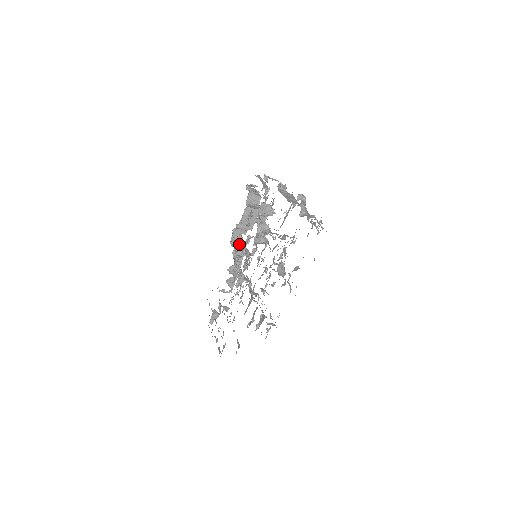
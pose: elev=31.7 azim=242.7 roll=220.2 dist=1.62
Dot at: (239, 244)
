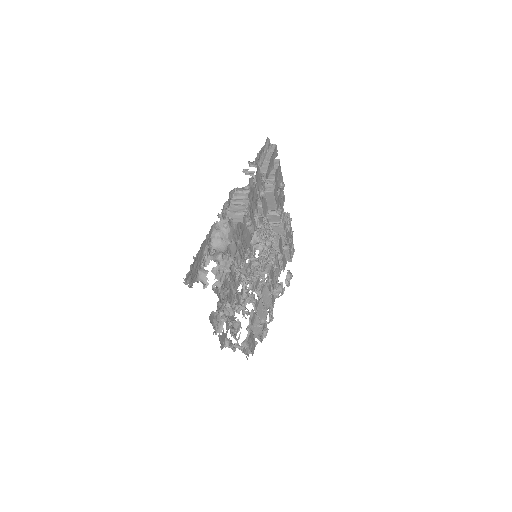
Dot at: (279, 221)
